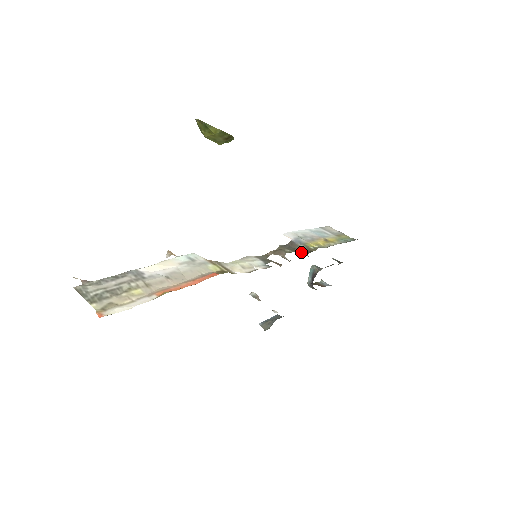
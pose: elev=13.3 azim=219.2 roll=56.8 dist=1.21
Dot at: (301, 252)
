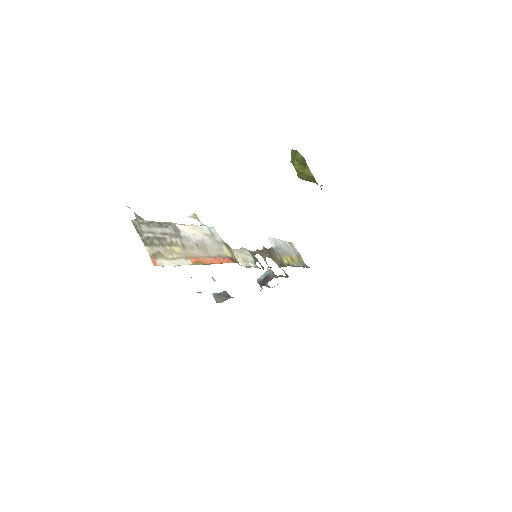
Dot at: (276, 261)
